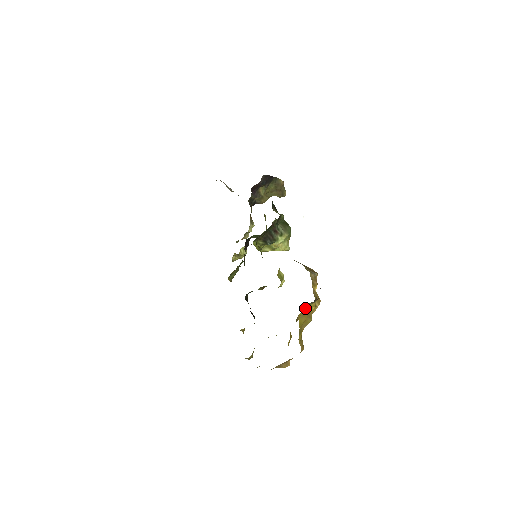
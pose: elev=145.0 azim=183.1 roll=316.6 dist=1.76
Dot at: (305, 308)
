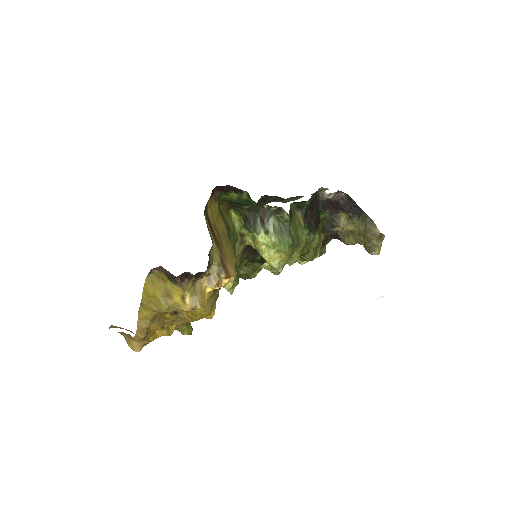
Dot at: (162, 279)
